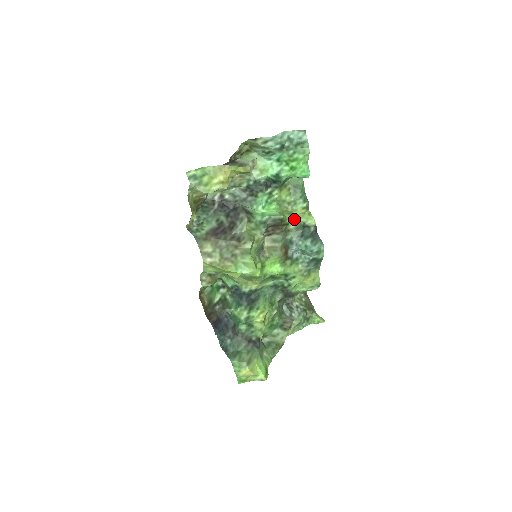
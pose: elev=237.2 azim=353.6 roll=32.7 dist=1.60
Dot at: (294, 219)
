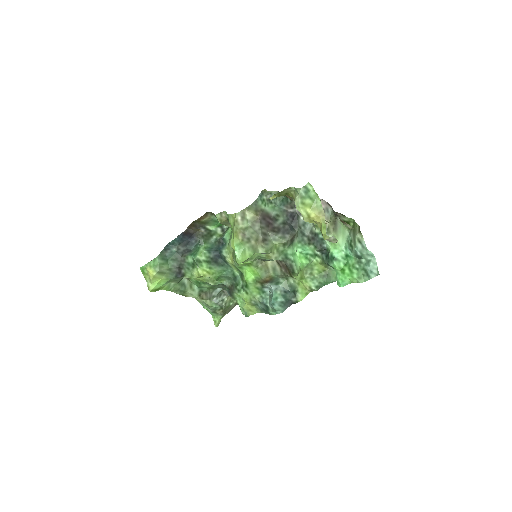
Dot at: (298, 281)
